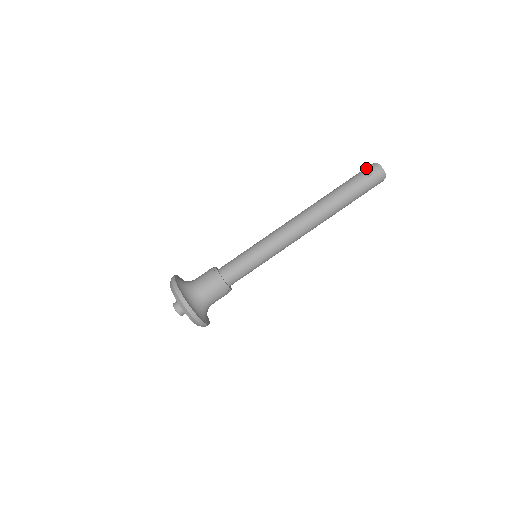
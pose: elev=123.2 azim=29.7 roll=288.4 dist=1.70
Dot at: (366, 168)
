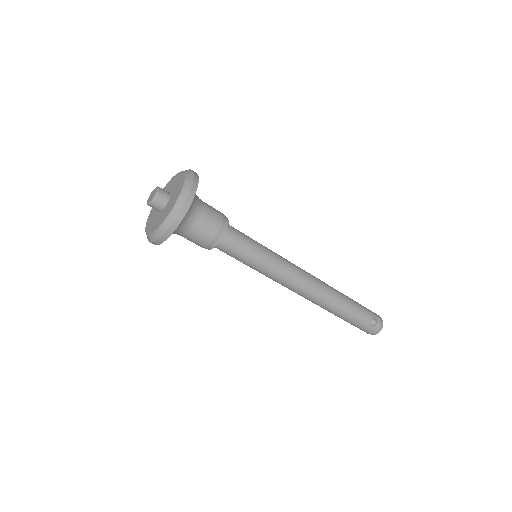
Dot at: (377, 316)
